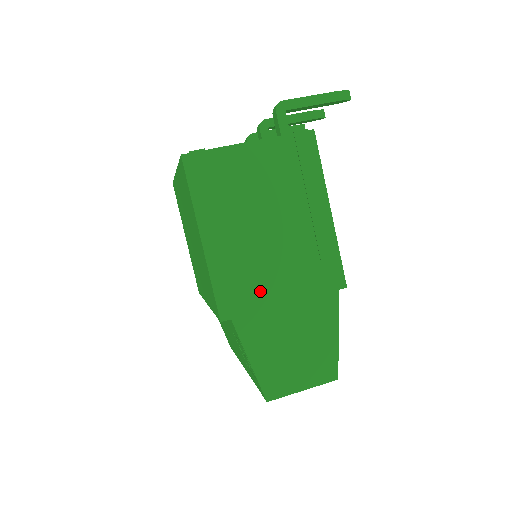
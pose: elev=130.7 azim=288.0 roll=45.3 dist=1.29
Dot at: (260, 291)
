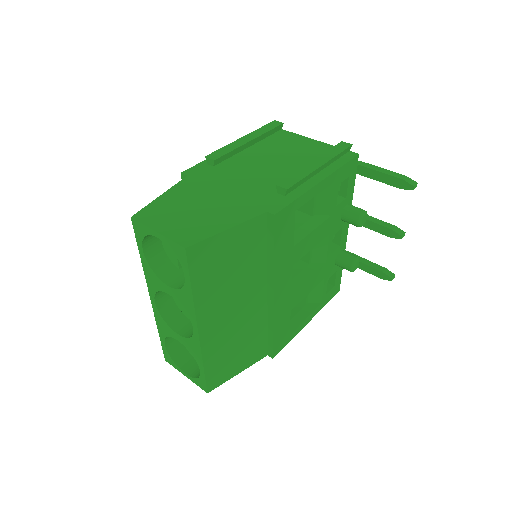
Dot at: (221, 178)
